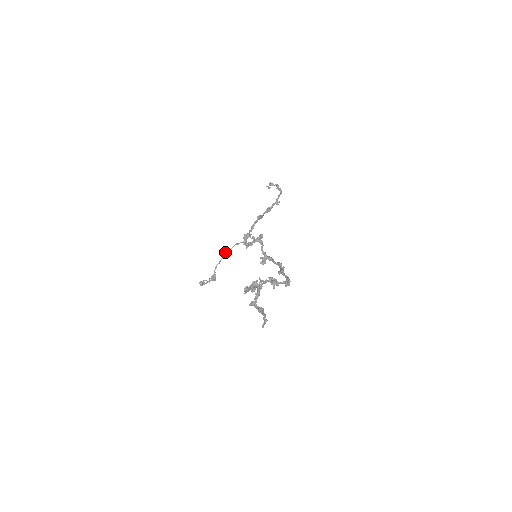
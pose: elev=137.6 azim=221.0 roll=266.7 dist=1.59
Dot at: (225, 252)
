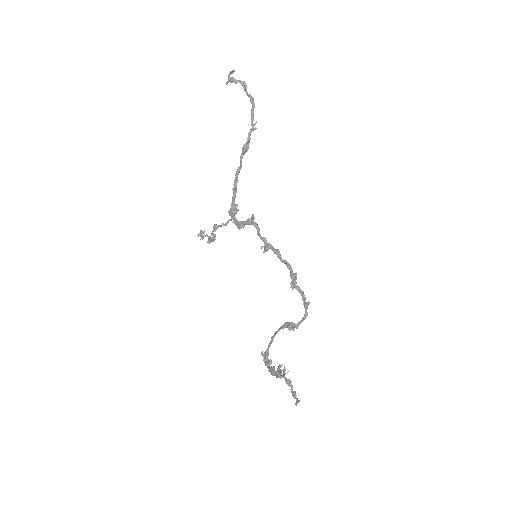
Dot at: (213, 227)
